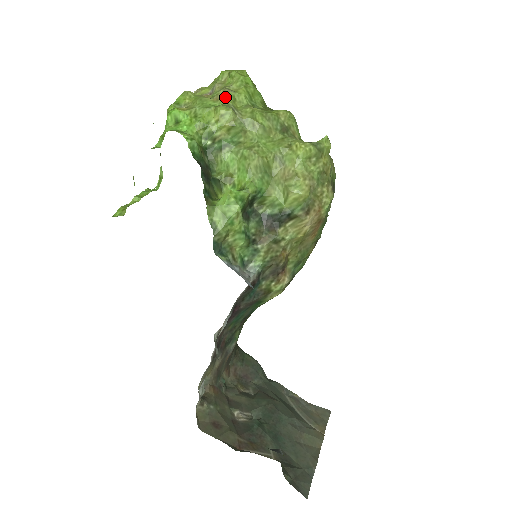
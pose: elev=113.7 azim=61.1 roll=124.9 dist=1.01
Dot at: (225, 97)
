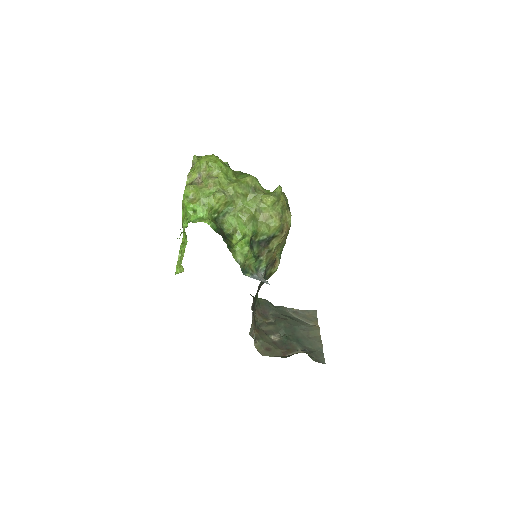
Dot at: (214, 184)
